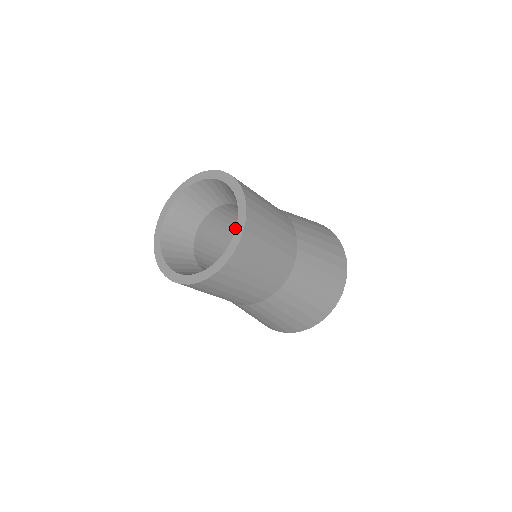
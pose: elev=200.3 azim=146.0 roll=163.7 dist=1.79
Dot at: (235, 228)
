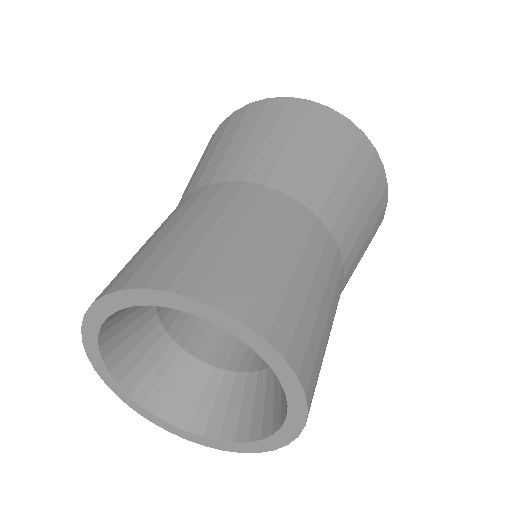
Dot at: occluded
